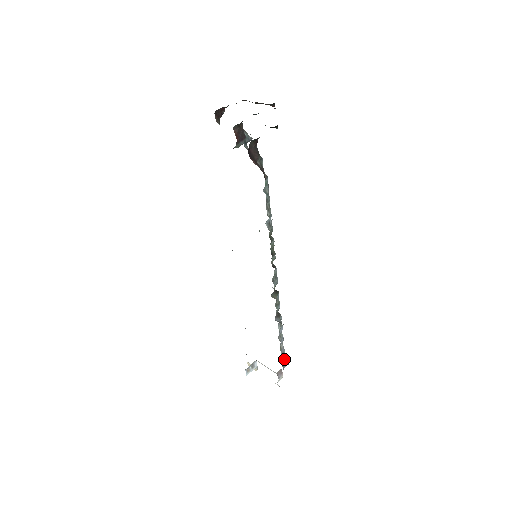
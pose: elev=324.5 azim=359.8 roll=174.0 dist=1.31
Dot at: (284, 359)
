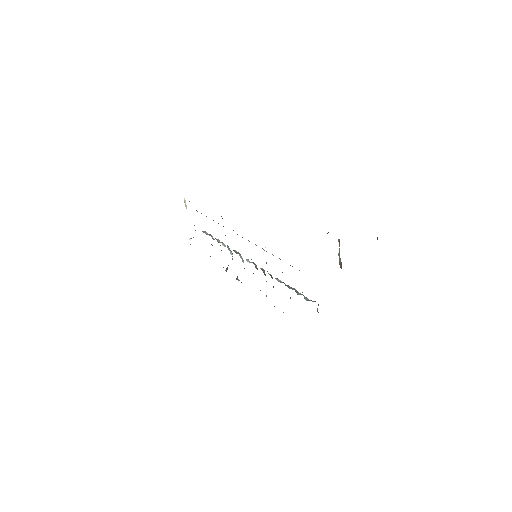
Dot at: occluded
